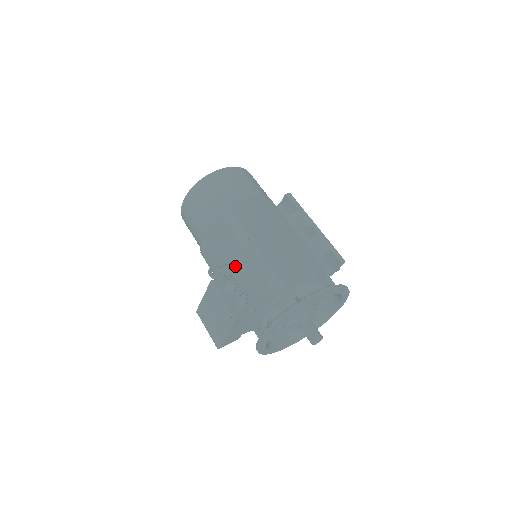
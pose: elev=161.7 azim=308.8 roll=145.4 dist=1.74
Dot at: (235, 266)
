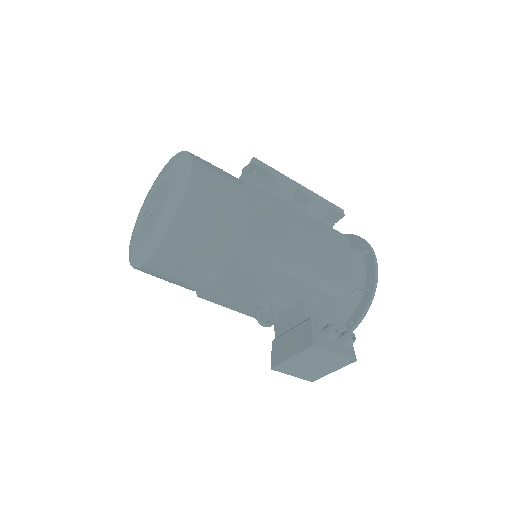
Dot at: (281, 296)
